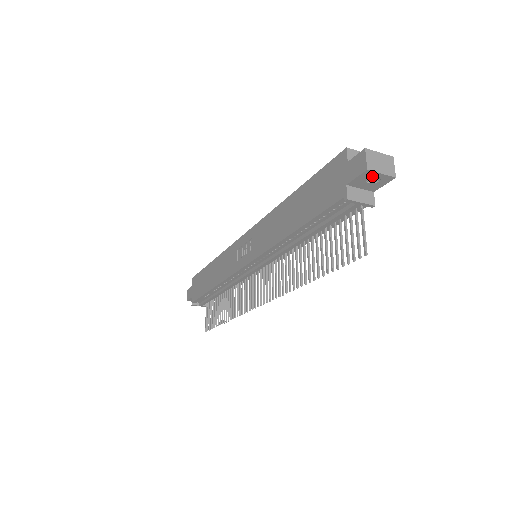
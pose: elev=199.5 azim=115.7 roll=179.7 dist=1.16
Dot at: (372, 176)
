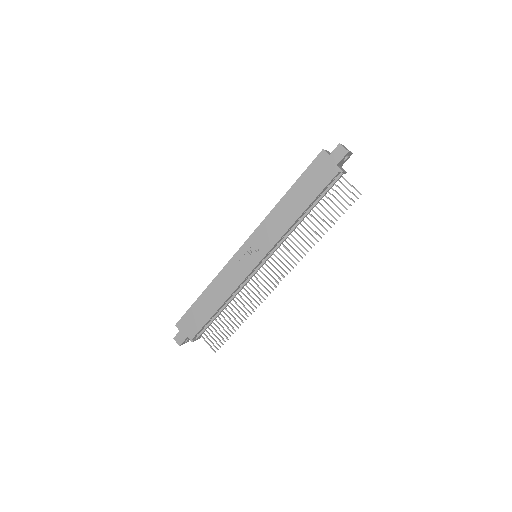
Dot at: occluded
